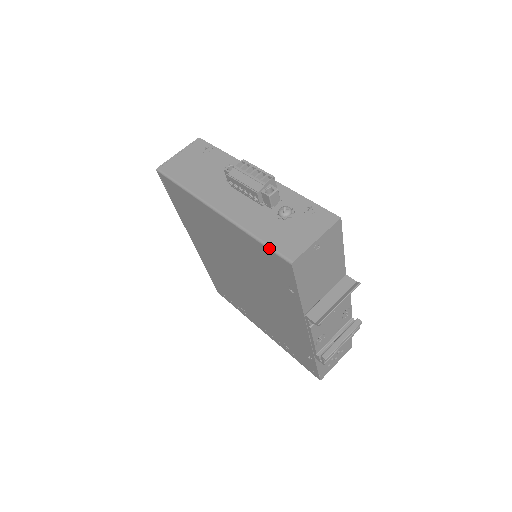
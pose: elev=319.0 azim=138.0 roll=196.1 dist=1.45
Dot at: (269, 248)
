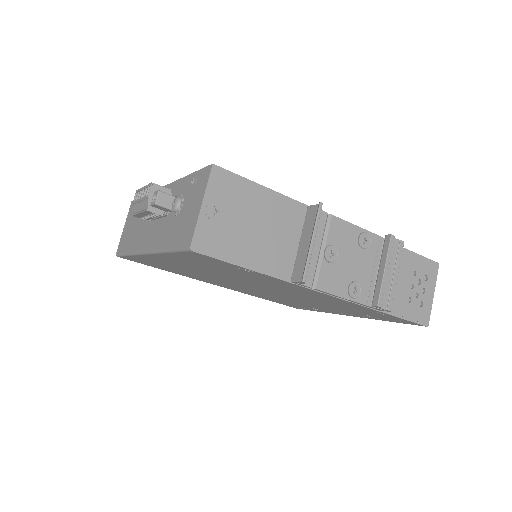
Dot at: (176, 251)
